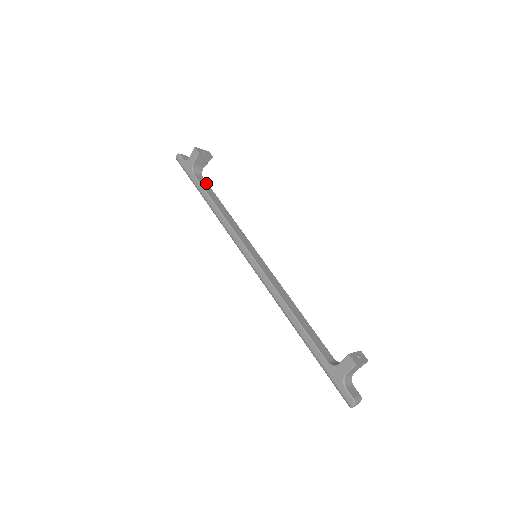
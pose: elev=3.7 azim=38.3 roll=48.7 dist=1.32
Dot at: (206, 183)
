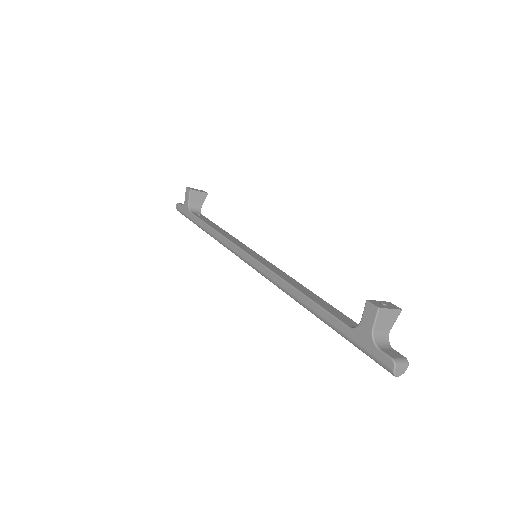
Dot at: (204, 217)
